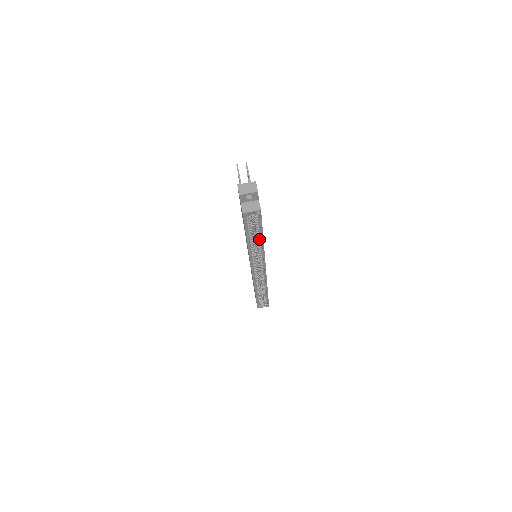
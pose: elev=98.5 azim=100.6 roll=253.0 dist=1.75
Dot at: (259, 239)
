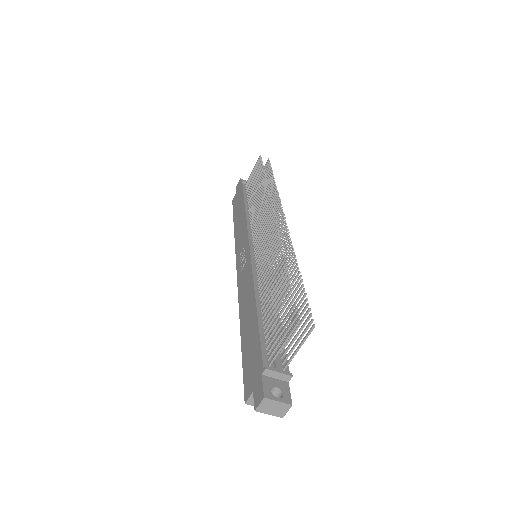
Dot at: occluded
